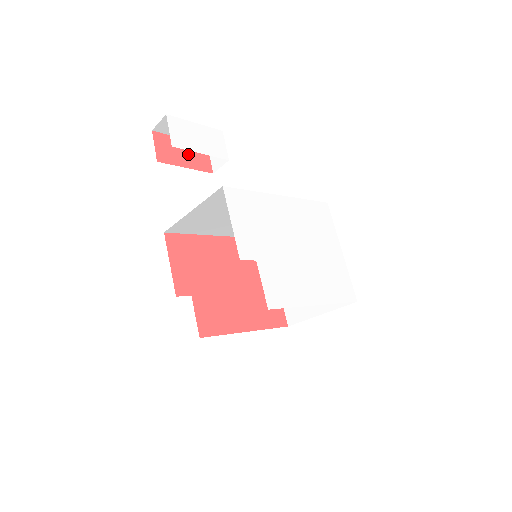
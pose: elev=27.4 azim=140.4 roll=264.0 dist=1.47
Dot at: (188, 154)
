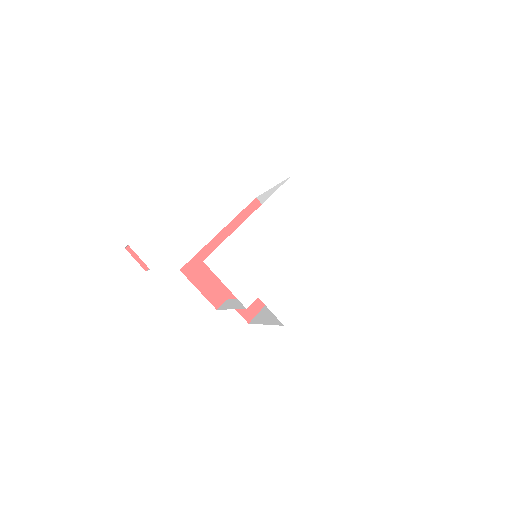
Dot at: occluded
